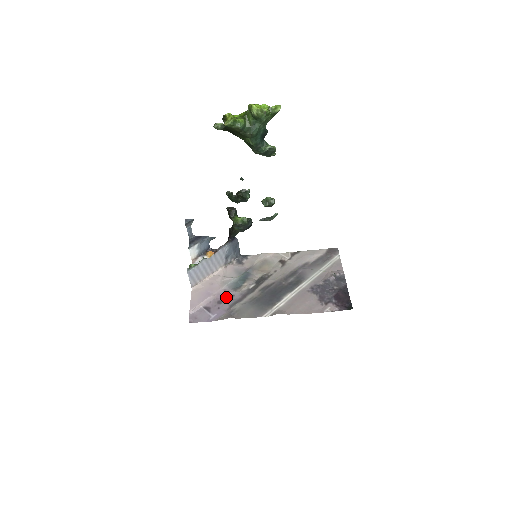
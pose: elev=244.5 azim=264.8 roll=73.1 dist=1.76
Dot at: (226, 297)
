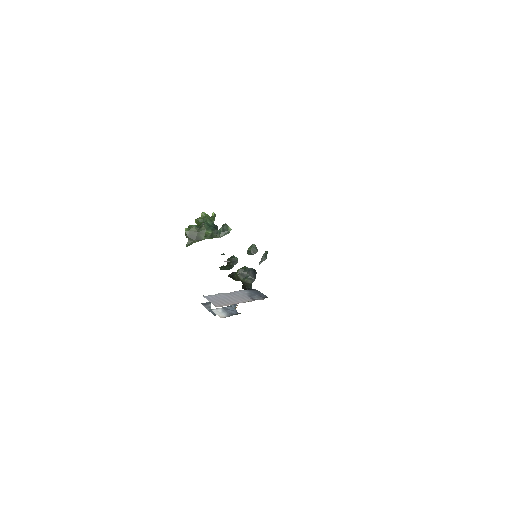
Dot at: occluded
